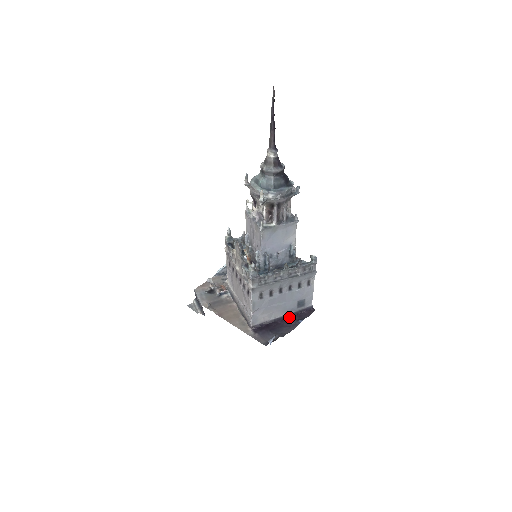
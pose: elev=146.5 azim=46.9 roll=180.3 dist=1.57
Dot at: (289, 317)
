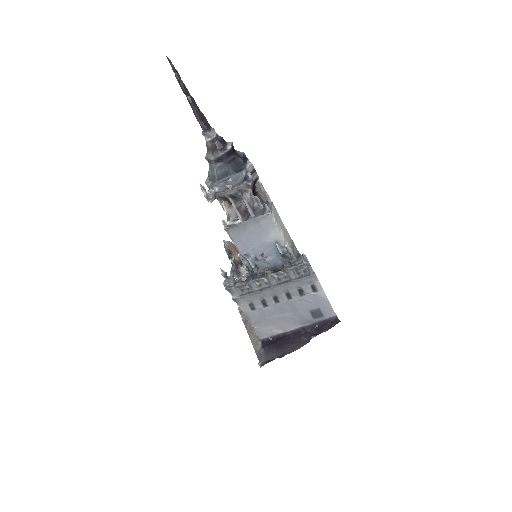
Dot at: (305, 330)
